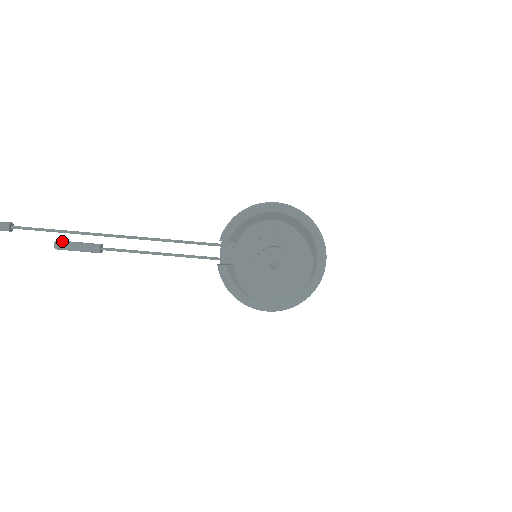
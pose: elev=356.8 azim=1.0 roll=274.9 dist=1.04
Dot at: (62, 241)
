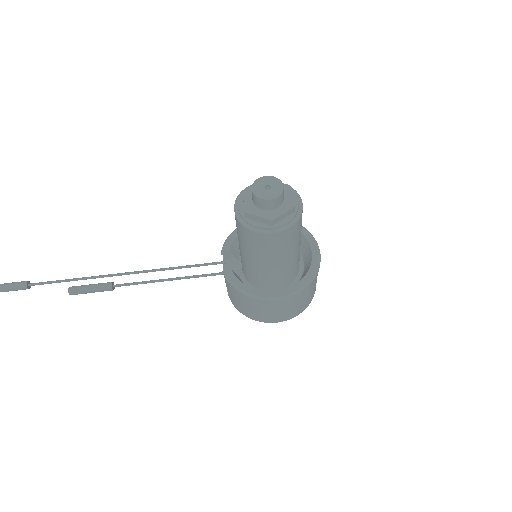
Dot at: (76, 286)
